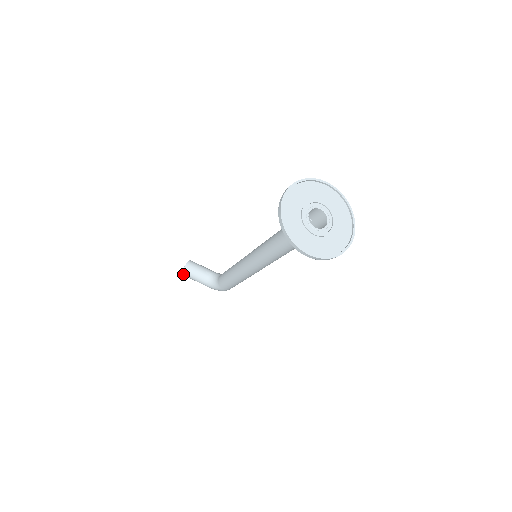
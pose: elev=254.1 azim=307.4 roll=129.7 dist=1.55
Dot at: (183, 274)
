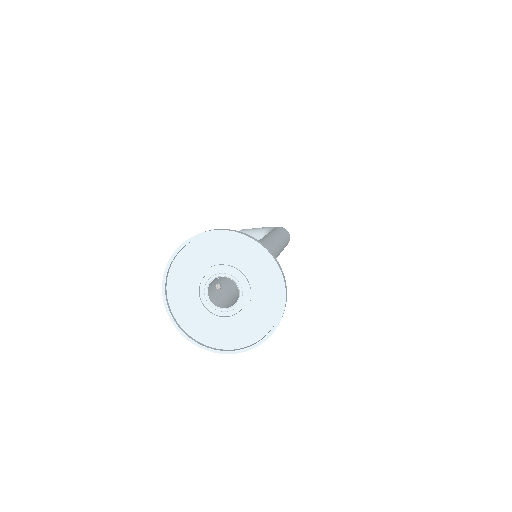
Dot at: occluded
